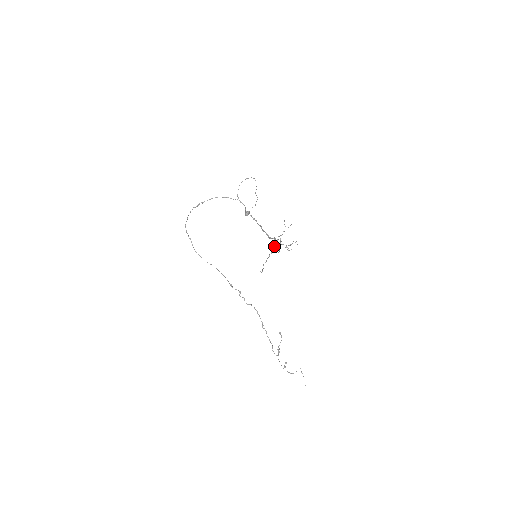
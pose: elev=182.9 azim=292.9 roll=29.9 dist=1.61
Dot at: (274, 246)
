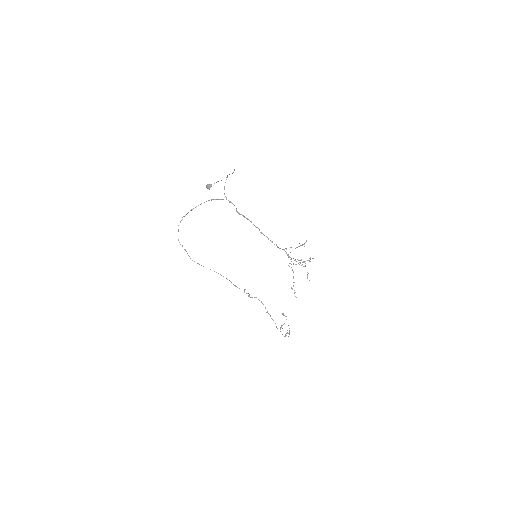
Dot at: occluded
